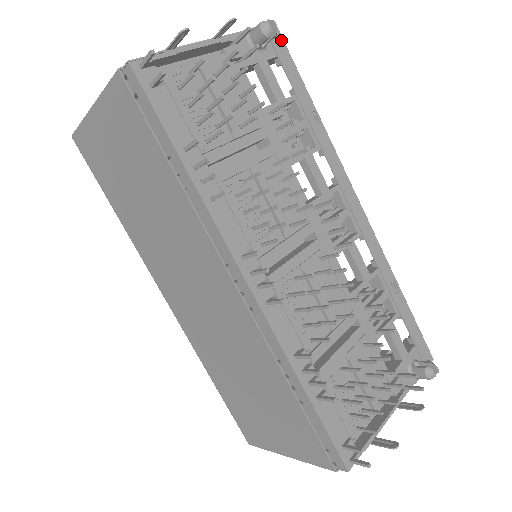
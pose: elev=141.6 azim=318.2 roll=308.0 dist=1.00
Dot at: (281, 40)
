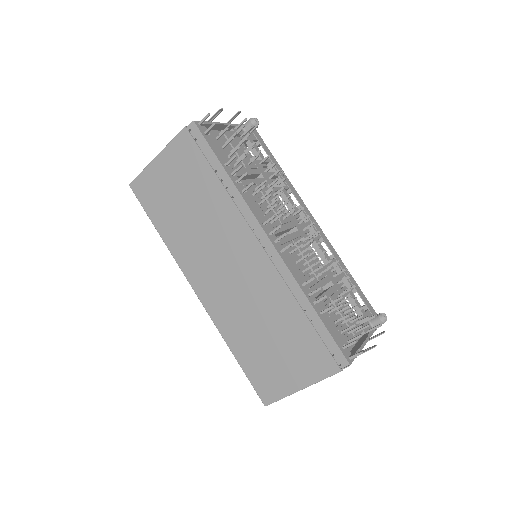
Dot at: (257, 133)
